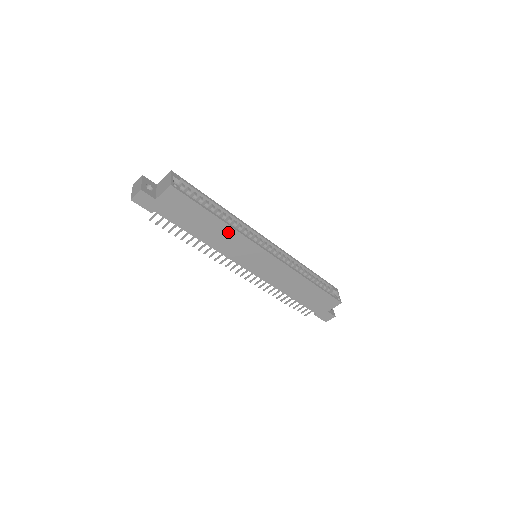
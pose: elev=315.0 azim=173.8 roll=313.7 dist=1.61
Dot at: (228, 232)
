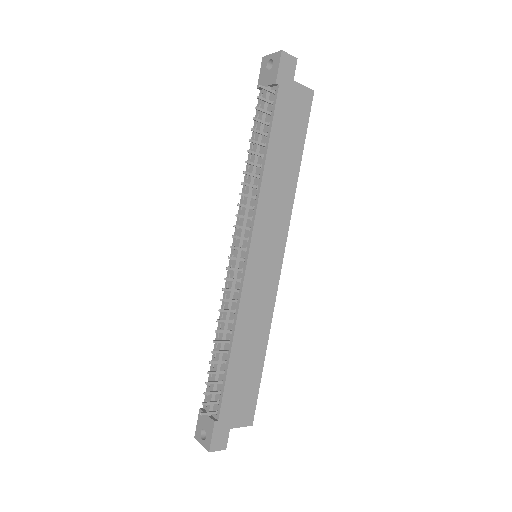
Dot at: (288, 190)
